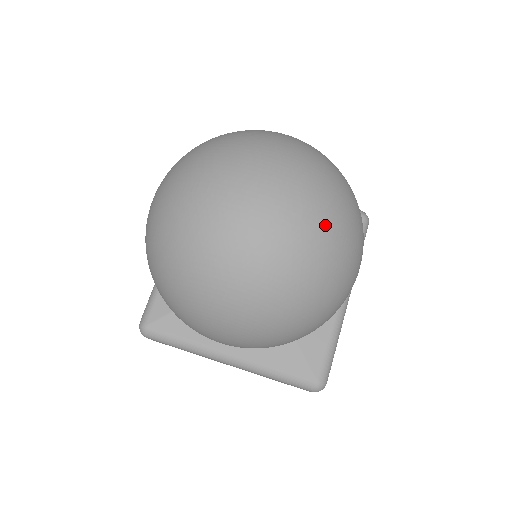
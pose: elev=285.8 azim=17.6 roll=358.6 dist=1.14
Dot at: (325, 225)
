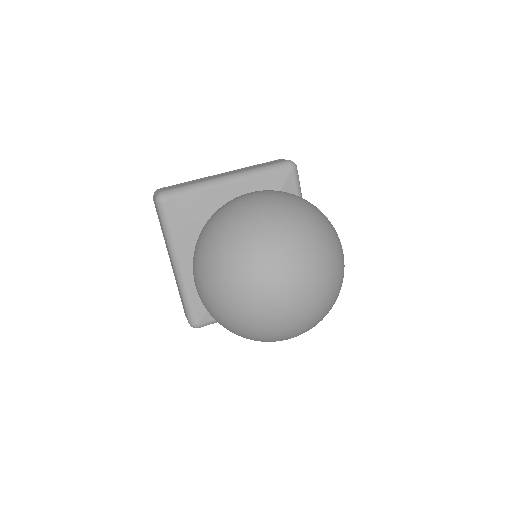
Dot at: (301, 327)
